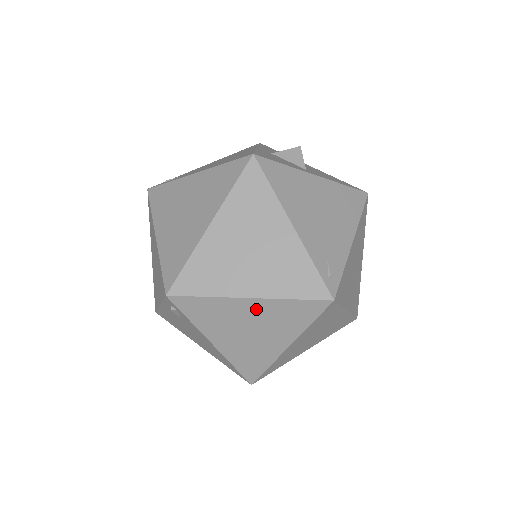
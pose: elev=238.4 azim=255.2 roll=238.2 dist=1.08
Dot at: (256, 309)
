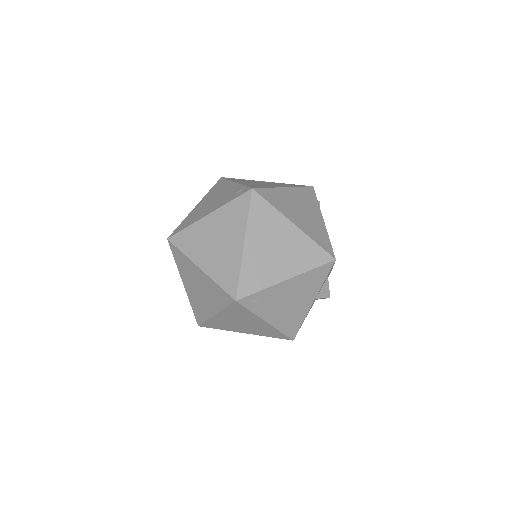
Dot at: occluded
